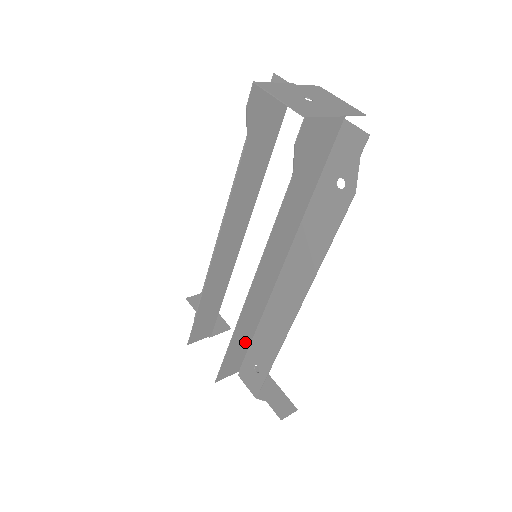
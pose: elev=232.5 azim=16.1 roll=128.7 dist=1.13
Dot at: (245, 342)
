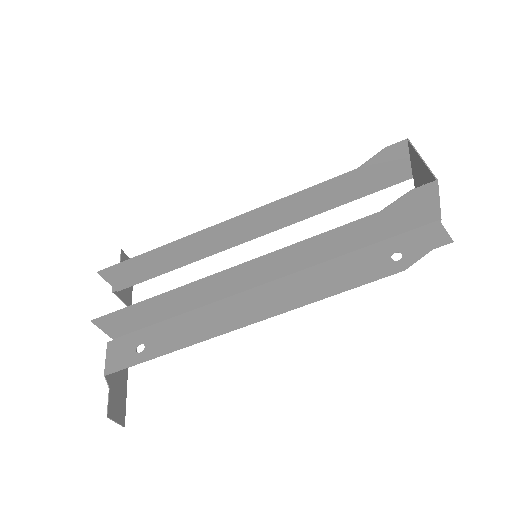
Dot at: (161, 314)
